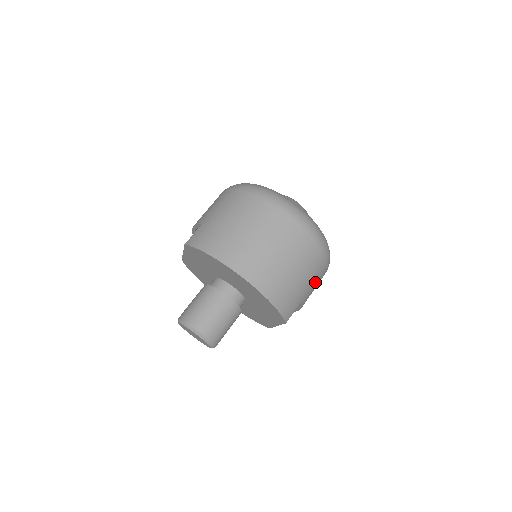
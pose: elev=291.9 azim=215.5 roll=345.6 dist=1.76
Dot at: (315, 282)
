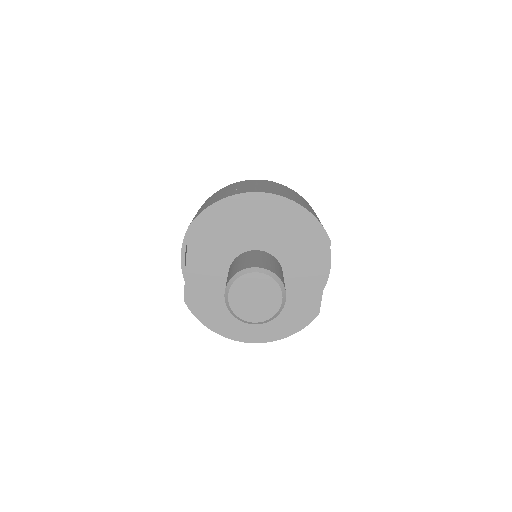
Dot at: occluded
